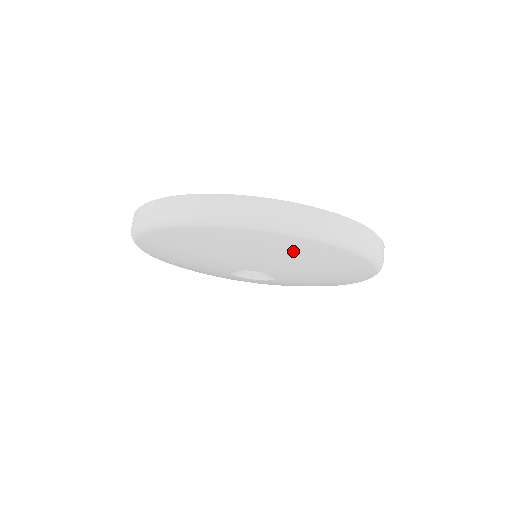
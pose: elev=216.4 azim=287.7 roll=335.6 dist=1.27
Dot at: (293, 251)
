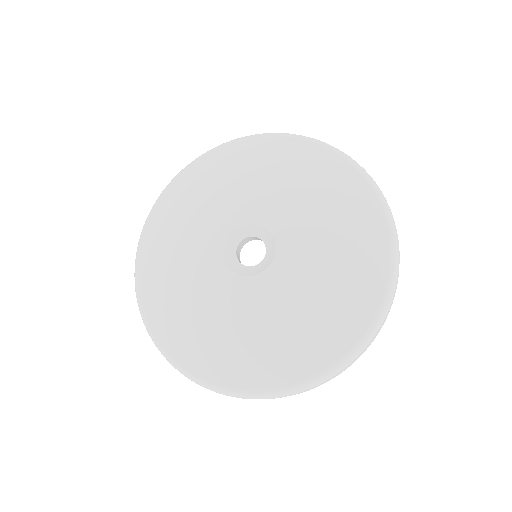
Dot at: (205, 178)
